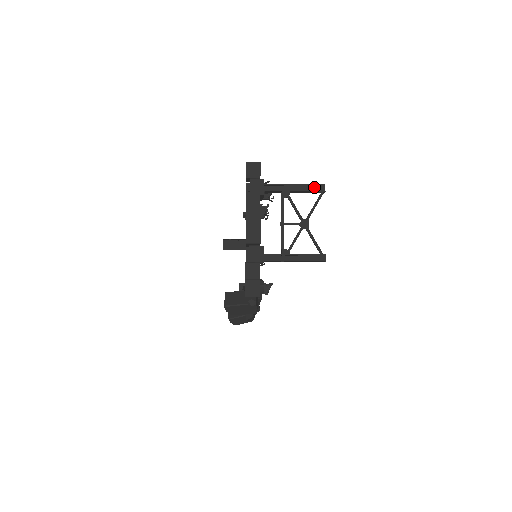
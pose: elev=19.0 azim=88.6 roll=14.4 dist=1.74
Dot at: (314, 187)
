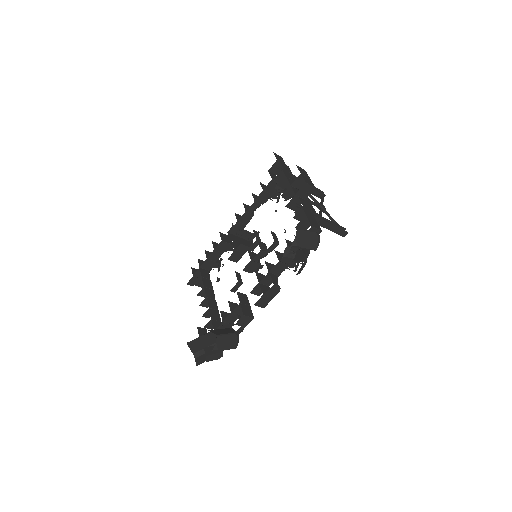
Dot at: (317, 190)
